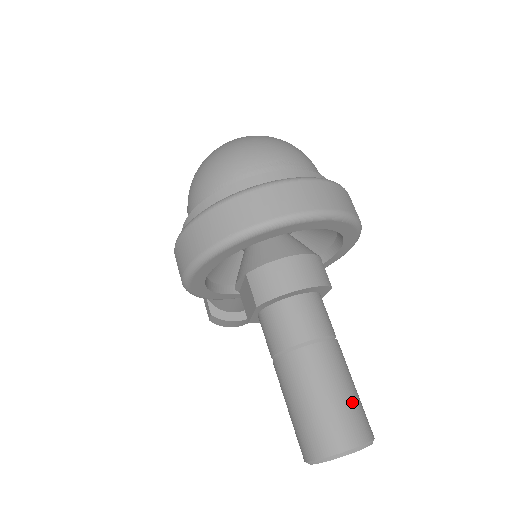
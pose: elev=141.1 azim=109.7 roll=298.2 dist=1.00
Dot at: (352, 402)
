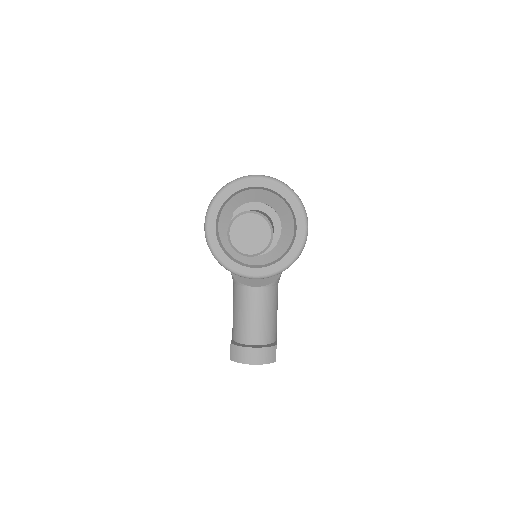
Dot at: occluded
